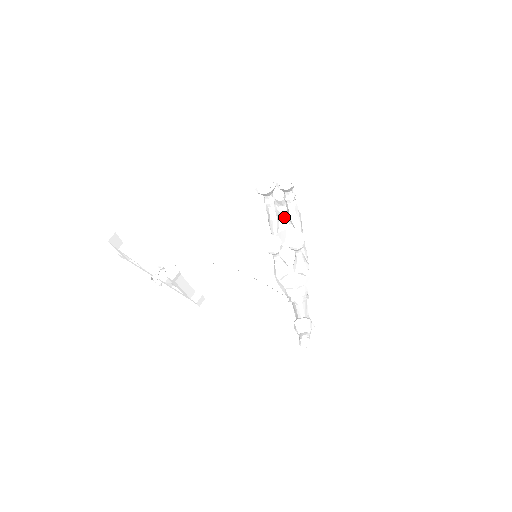
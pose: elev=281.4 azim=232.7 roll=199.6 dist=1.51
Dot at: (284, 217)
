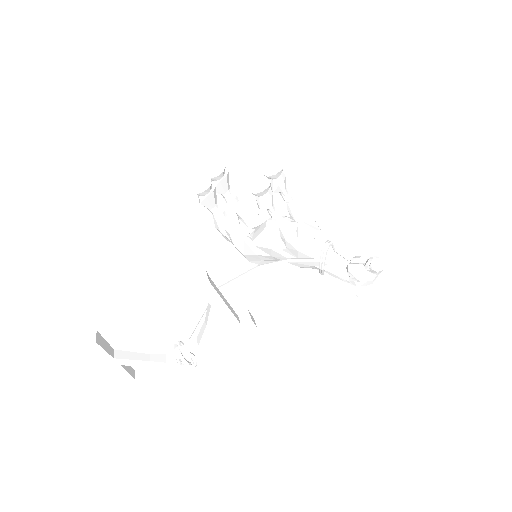
Dot at: occluded
